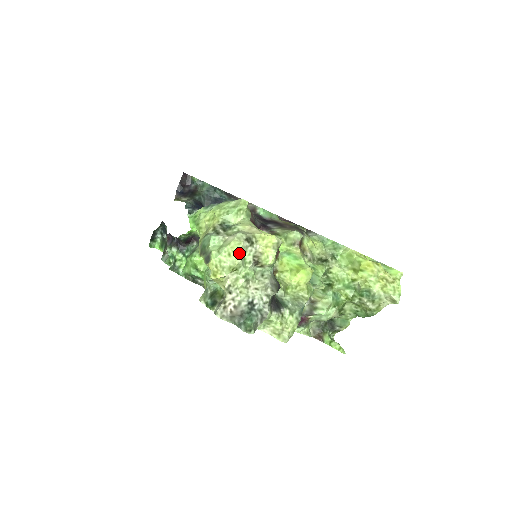
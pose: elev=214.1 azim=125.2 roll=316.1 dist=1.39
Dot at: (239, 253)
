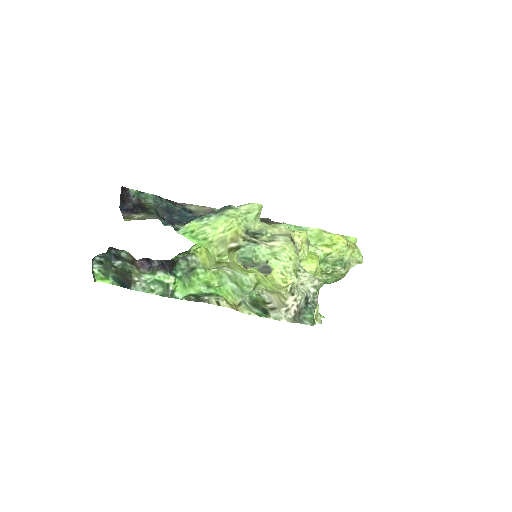
Dot at: occluded
